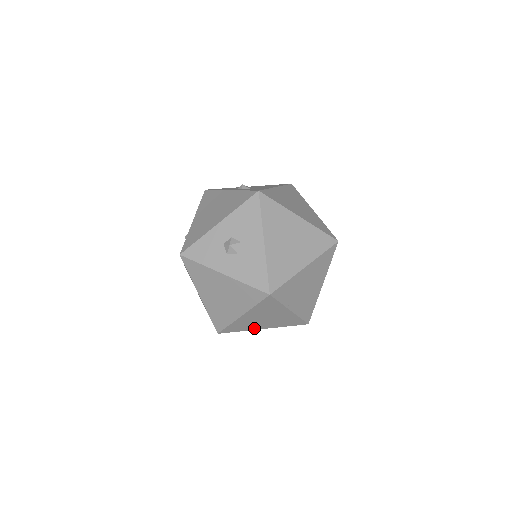
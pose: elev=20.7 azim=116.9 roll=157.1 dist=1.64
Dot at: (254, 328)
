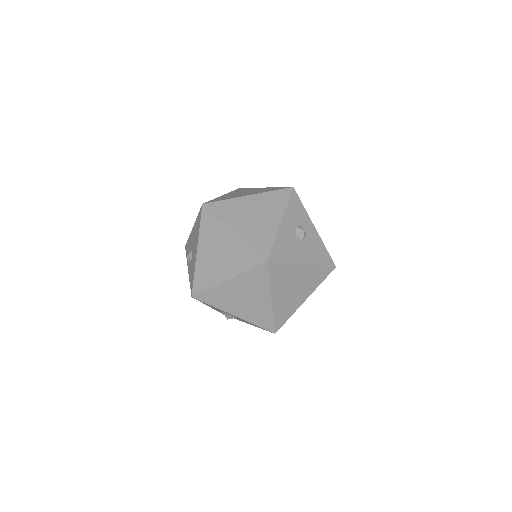
Dot at: occluded
